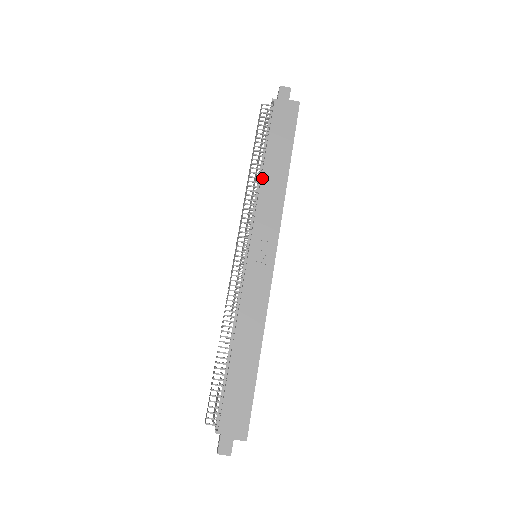
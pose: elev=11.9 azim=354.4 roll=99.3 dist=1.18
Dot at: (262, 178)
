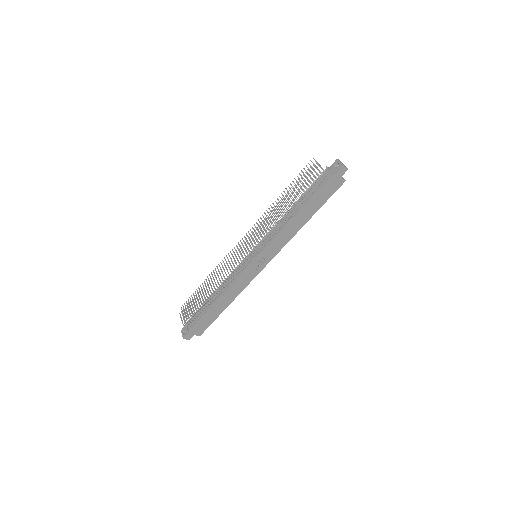
Dot at: (290, 221)
